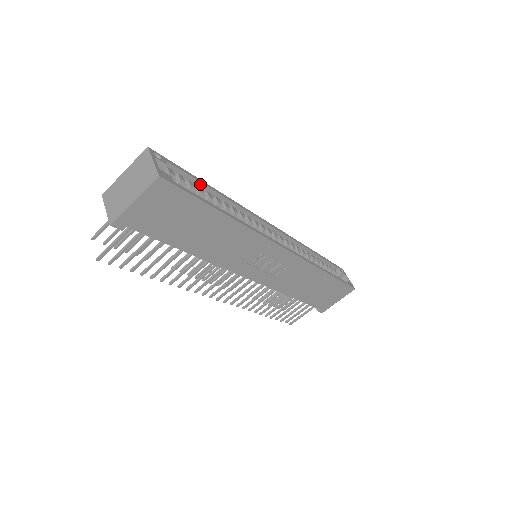
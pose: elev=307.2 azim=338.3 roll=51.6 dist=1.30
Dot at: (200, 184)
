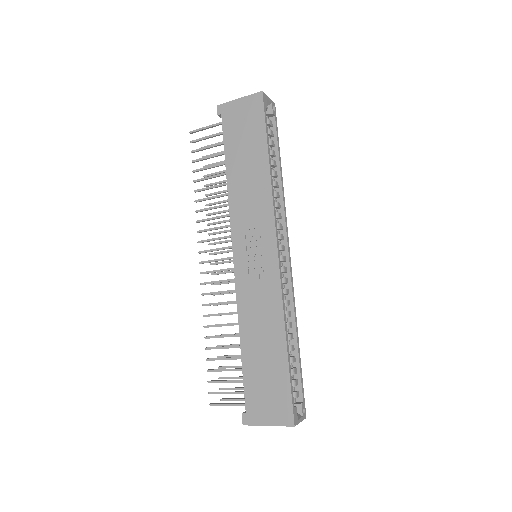
Dot at: (277, 153)
